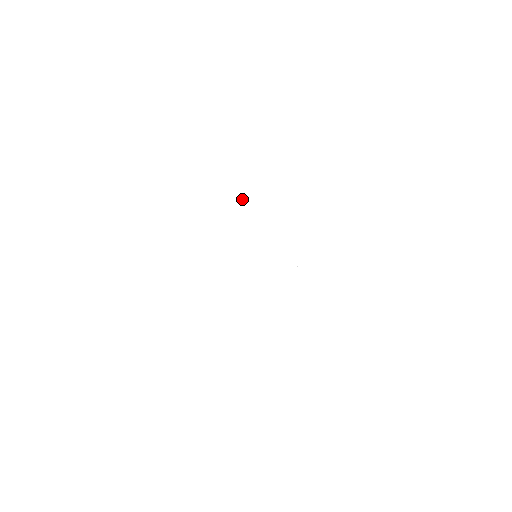
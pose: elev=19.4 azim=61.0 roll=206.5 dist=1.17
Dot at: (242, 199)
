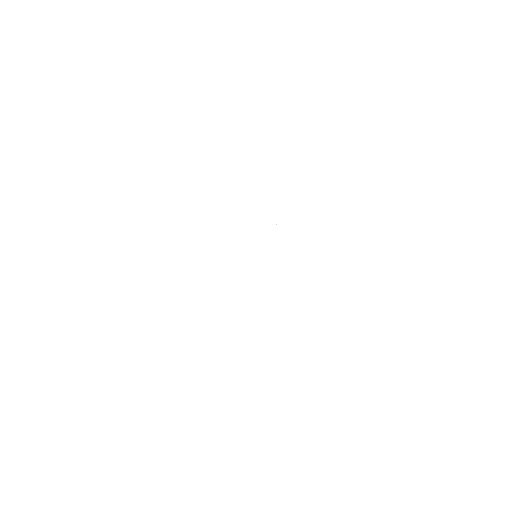
Dot at: occluded
